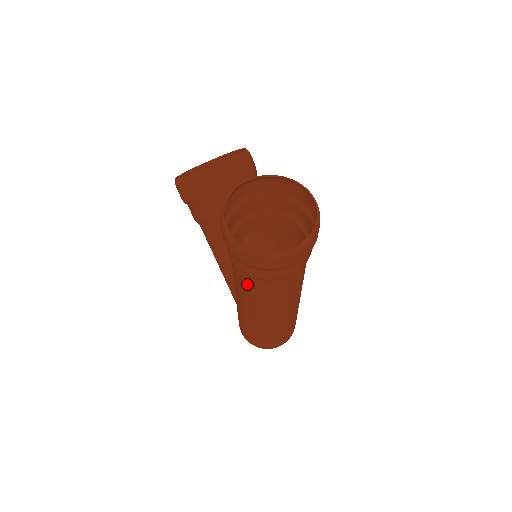
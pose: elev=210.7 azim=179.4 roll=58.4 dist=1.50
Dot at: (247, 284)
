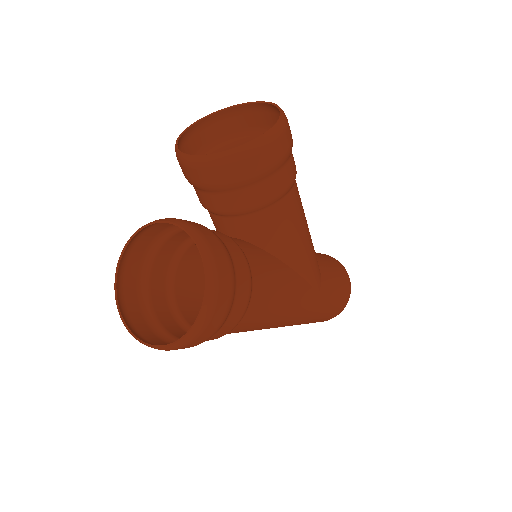
Dot at: (191, 296)
